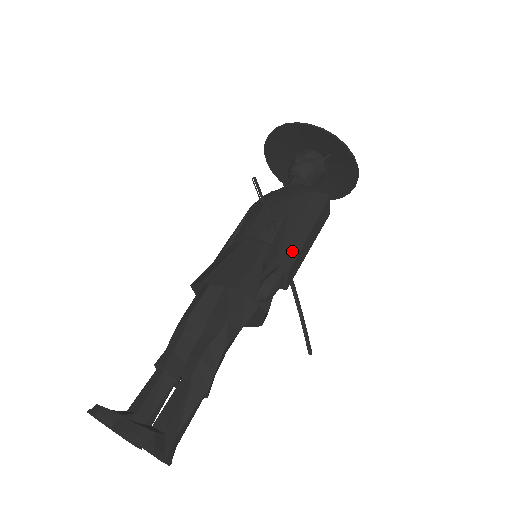
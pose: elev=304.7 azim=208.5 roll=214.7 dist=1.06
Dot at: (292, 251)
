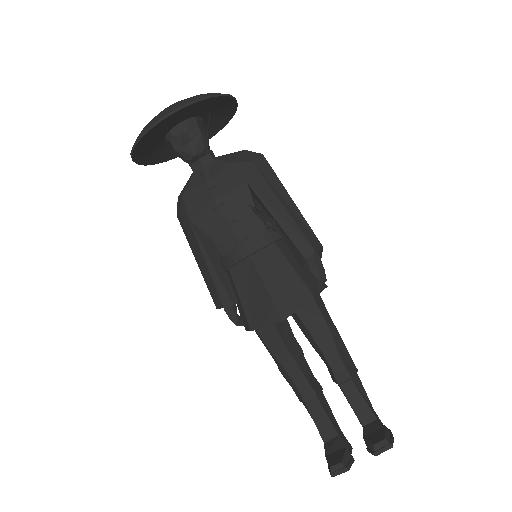
Dot at: (307, 230)
